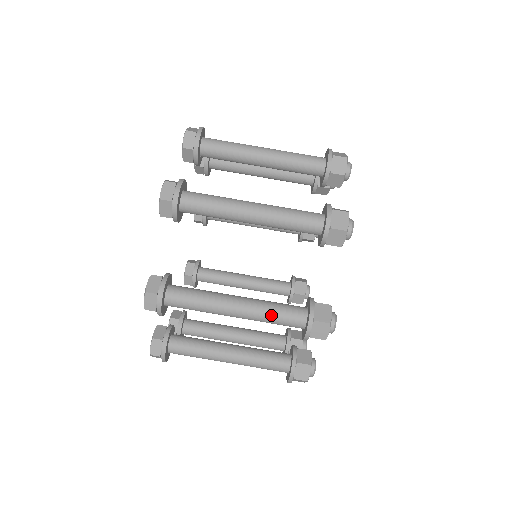
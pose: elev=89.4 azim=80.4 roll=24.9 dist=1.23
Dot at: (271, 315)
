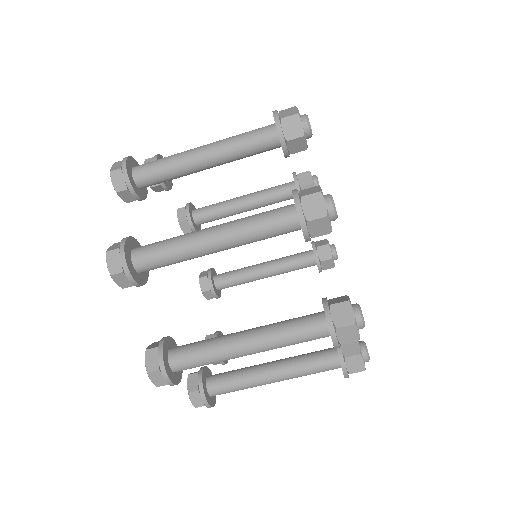
Dot at: occluded
